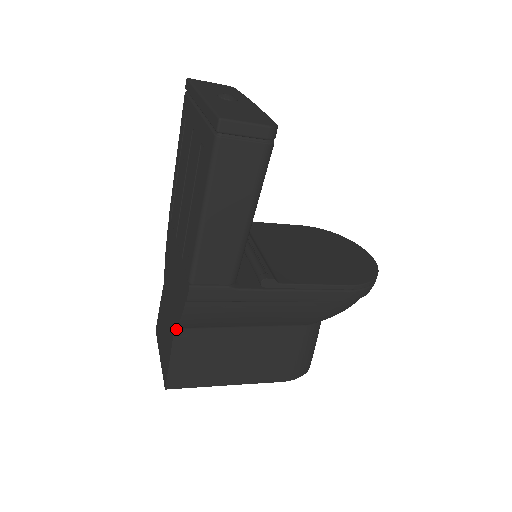
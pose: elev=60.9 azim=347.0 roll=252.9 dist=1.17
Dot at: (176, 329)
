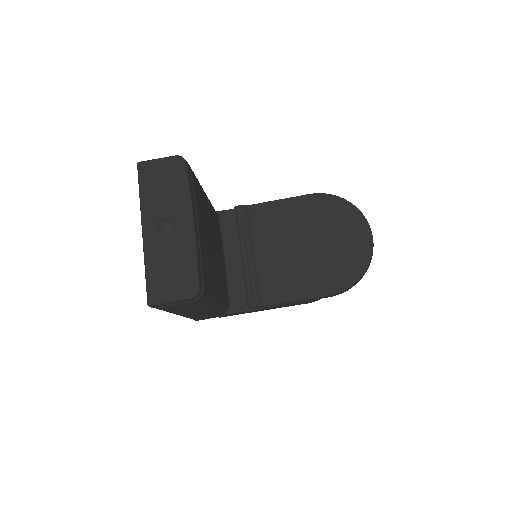
Dot at: occluded
